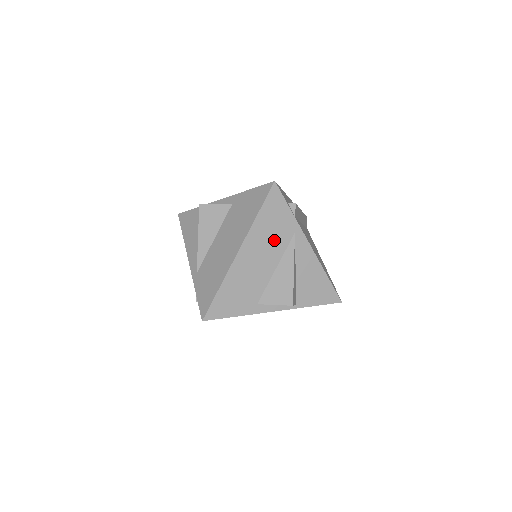
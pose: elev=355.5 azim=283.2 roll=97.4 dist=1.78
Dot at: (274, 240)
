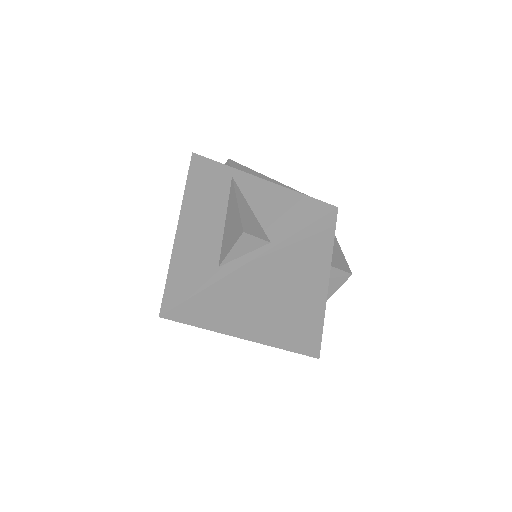
Dot at: (212, 196)
